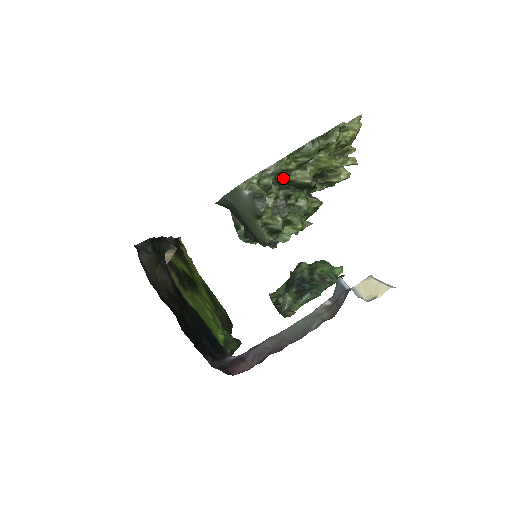
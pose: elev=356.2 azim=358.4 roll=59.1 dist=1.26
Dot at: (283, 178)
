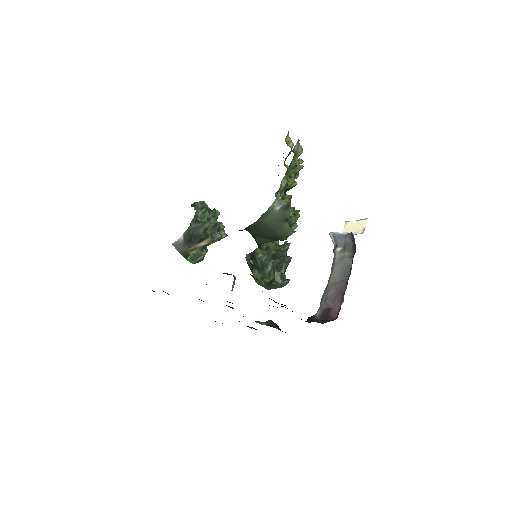
Dot at: (284, 189)
